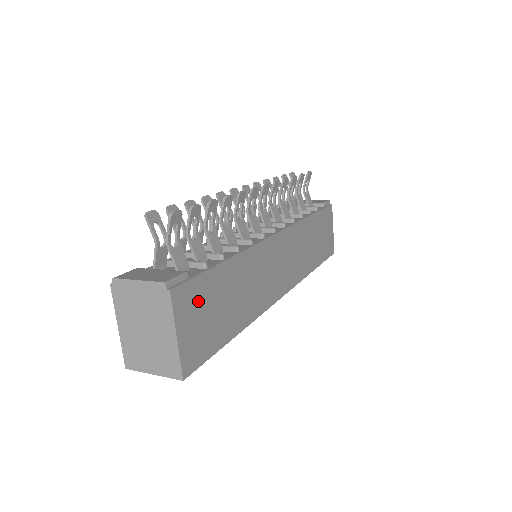
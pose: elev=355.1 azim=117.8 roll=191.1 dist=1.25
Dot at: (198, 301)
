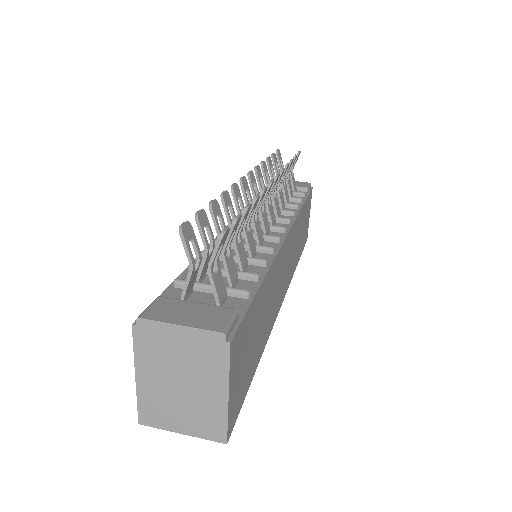
Dot at: (243, 343)
